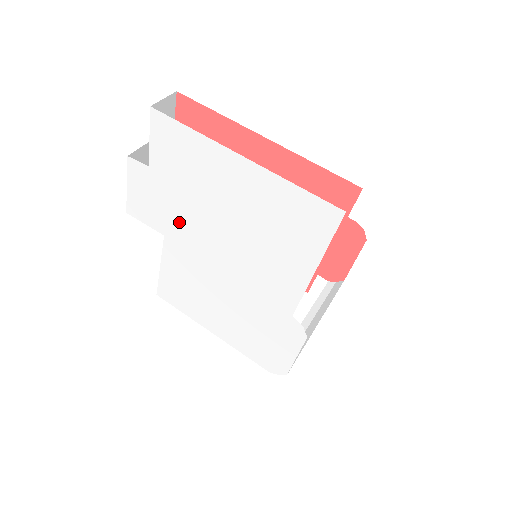
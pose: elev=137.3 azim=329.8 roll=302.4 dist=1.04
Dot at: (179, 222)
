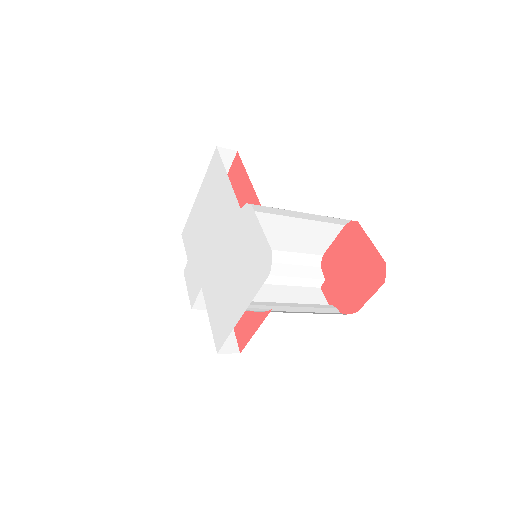
Dot at: (201, 265)
